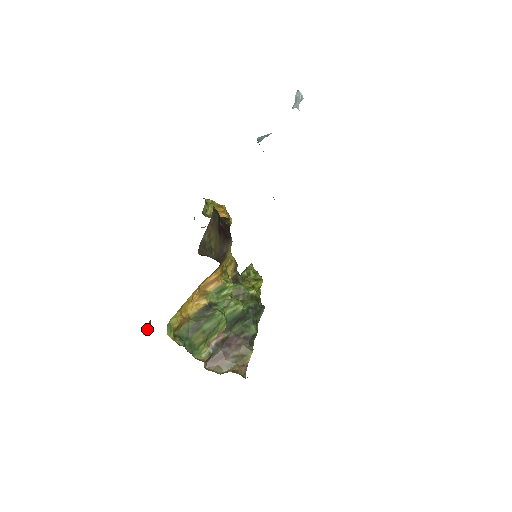
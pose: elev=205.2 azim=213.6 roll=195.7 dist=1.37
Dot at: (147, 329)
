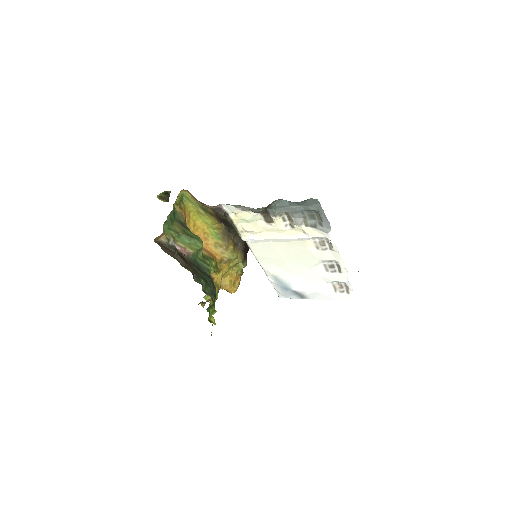
Dot at: (162, 199)
